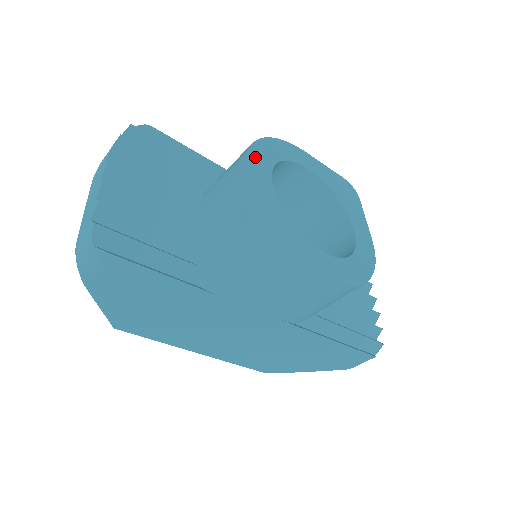
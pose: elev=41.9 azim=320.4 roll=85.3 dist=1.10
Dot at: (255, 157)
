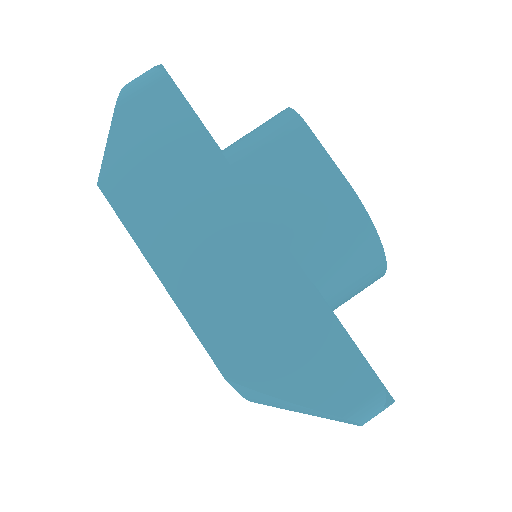
Dot at: occluded
